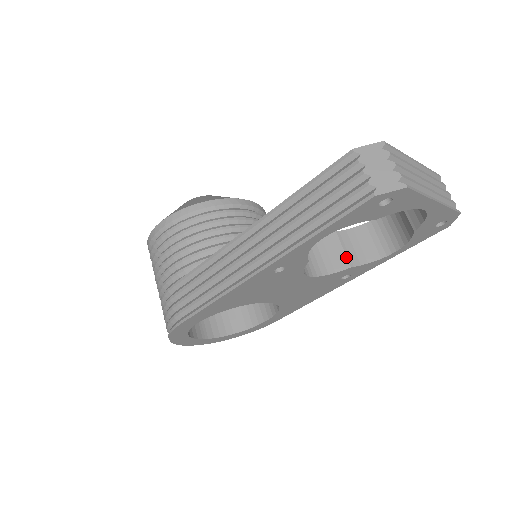
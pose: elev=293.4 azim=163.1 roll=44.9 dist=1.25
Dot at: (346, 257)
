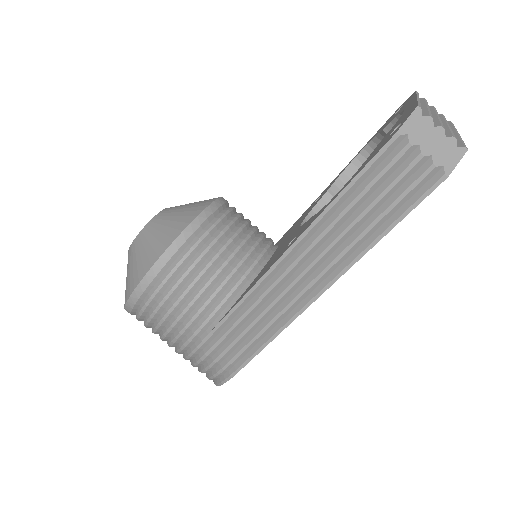
Dot at: occluded
